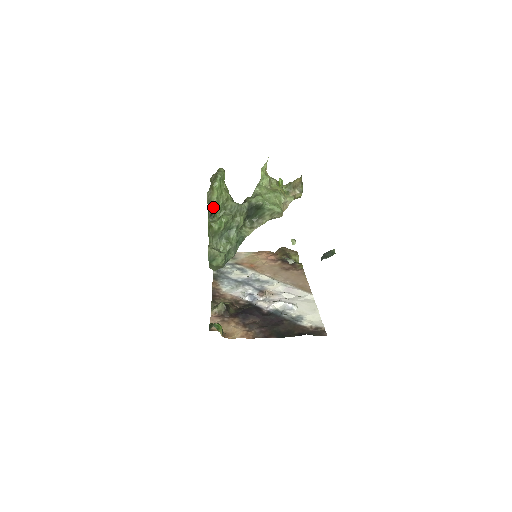
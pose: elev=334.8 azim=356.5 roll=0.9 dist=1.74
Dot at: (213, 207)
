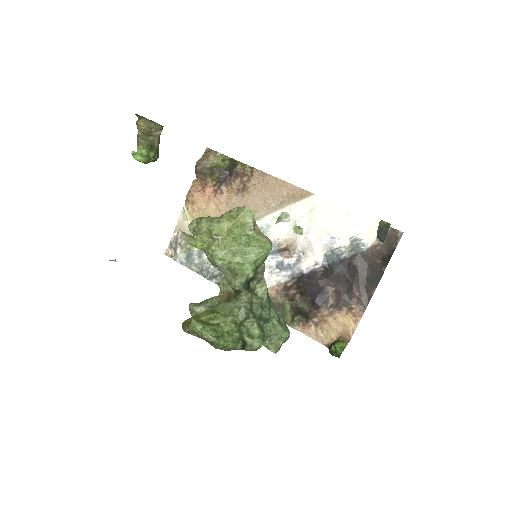
Dot at: (238, 345)
